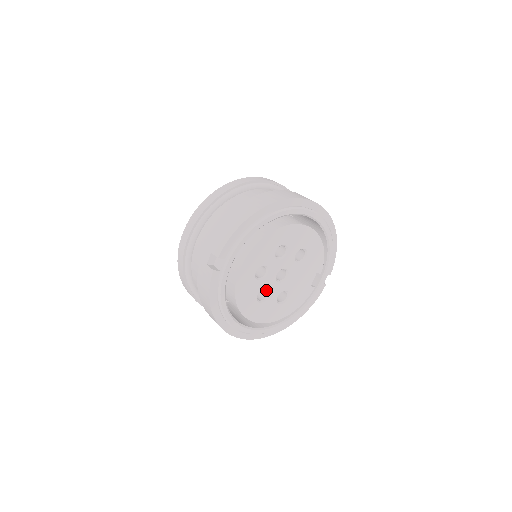
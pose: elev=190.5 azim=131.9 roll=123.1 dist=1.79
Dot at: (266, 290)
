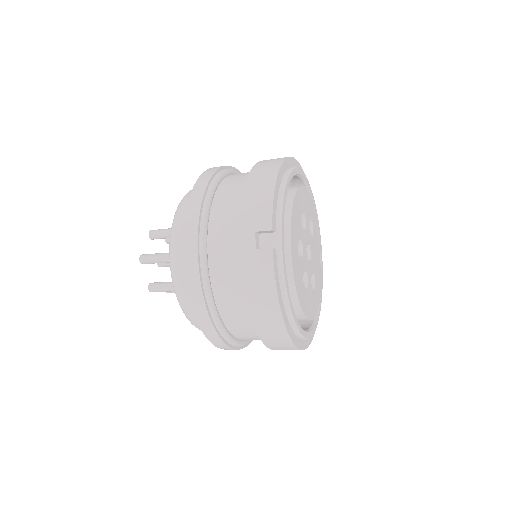
Dot at: occluded
